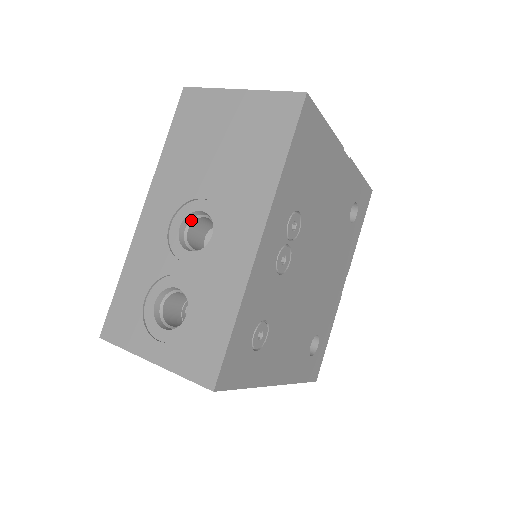
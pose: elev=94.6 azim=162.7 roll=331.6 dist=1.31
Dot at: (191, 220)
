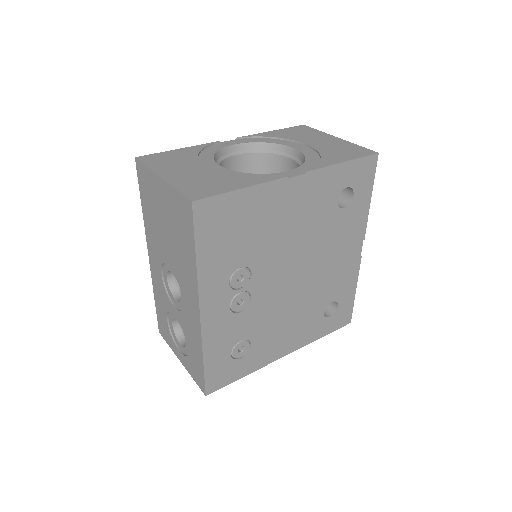
Dot at: occluded
